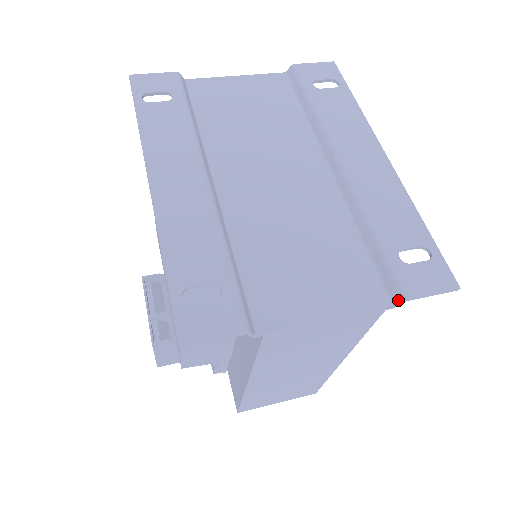
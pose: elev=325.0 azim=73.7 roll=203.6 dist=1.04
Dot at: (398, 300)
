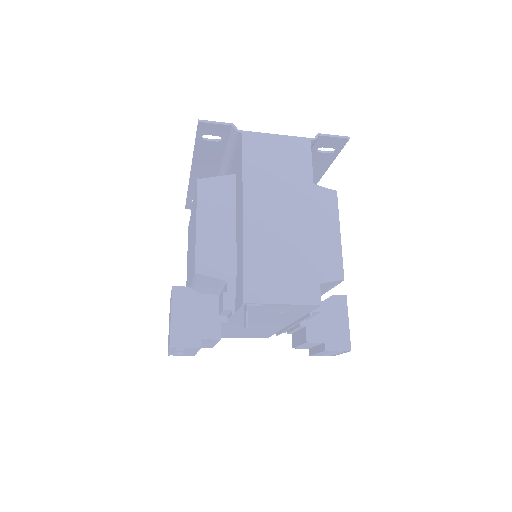
Dot at: (315, 136)
